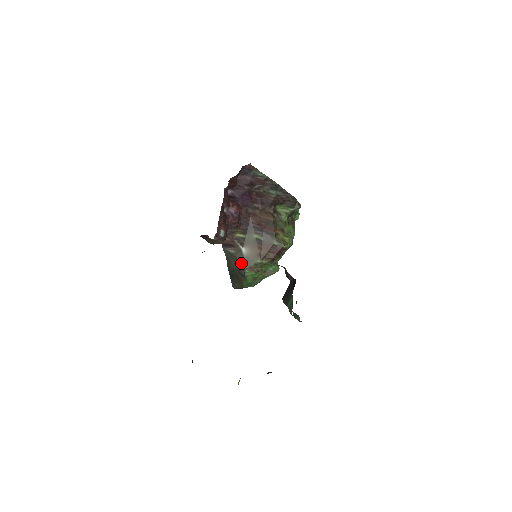
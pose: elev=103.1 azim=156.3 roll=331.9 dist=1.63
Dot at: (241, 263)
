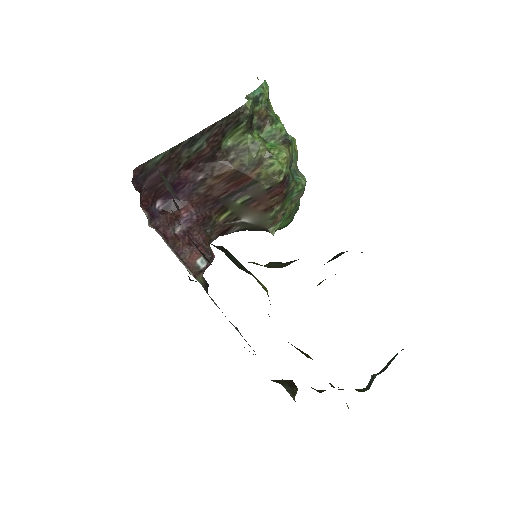
Dot at: (257, 228)
